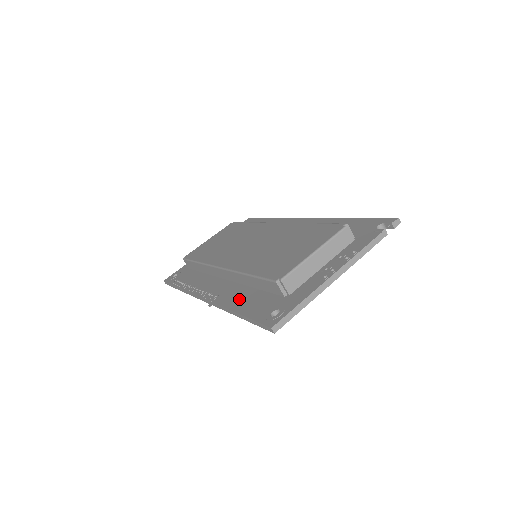
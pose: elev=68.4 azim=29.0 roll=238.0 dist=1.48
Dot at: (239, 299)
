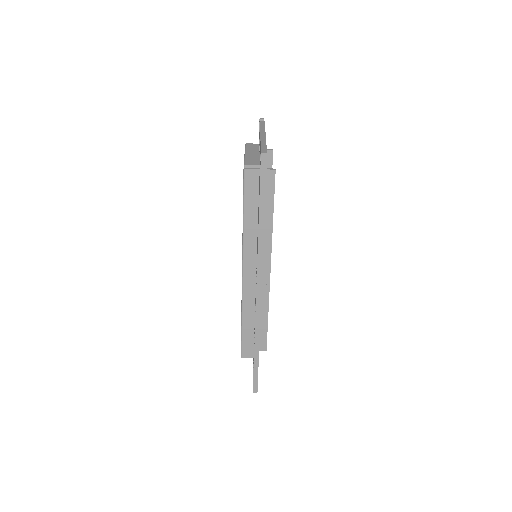
Dot at: occluded
